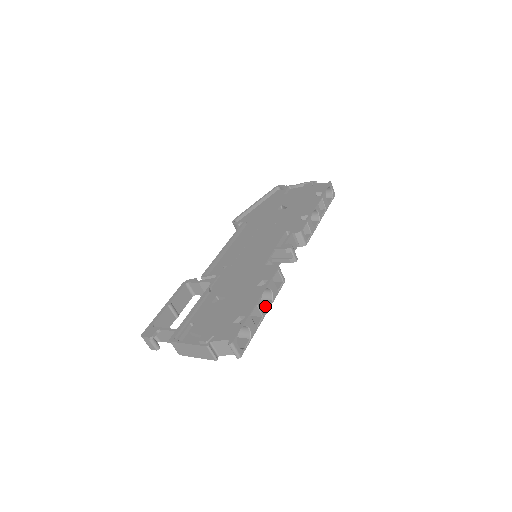
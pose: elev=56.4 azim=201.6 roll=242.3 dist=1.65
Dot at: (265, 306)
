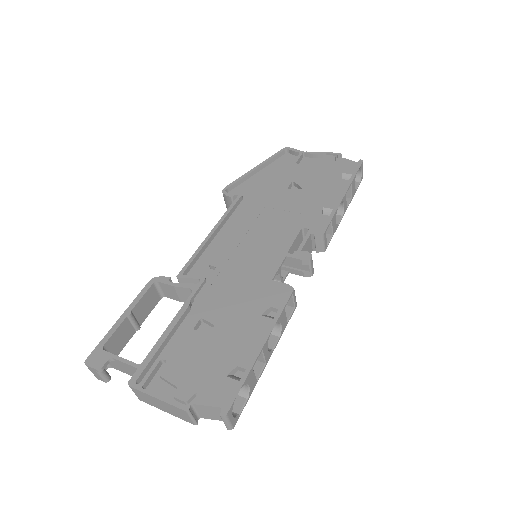
Dot at: (269, 344)
